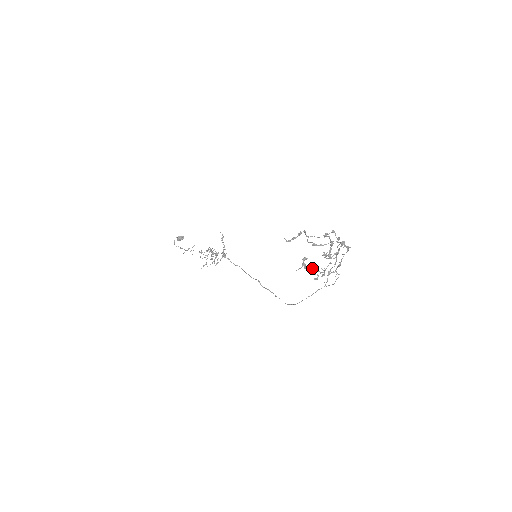
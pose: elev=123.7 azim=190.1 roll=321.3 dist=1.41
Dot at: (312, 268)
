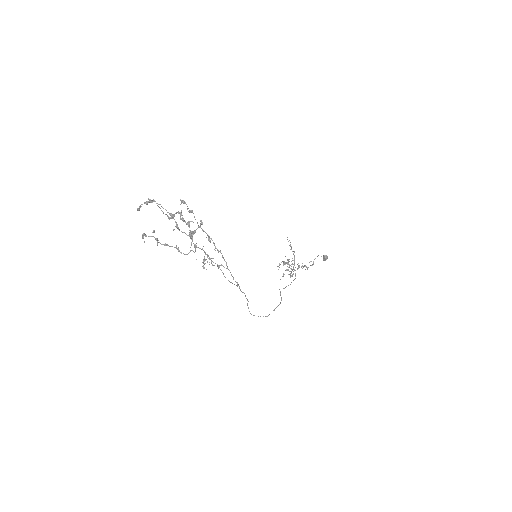
Dot at: occluded
